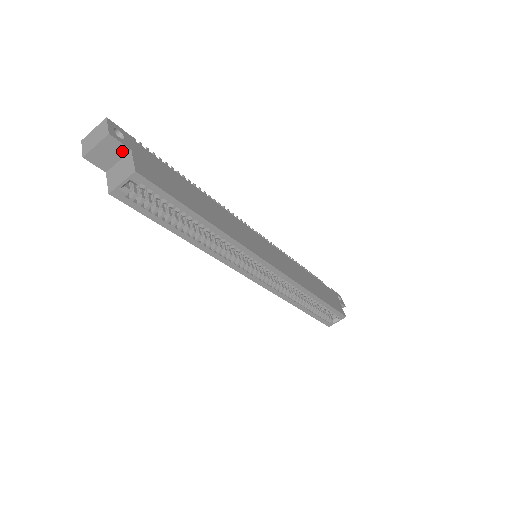
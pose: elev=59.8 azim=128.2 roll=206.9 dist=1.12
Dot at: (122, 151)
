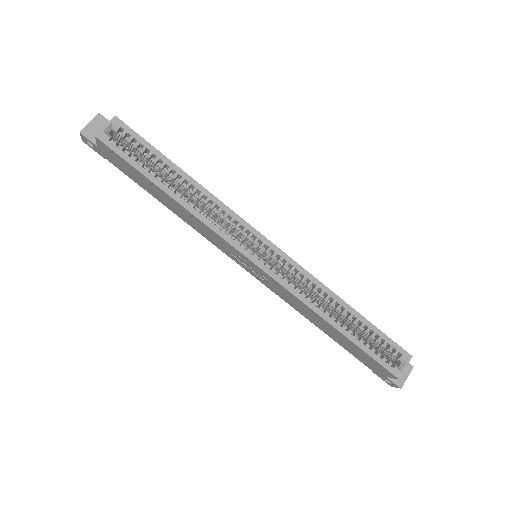
Dot at: occluded
